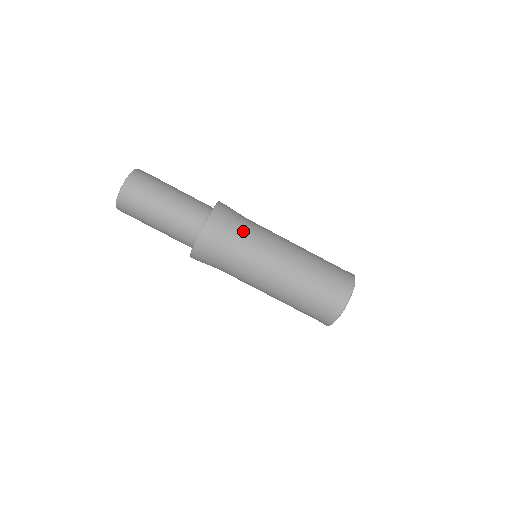
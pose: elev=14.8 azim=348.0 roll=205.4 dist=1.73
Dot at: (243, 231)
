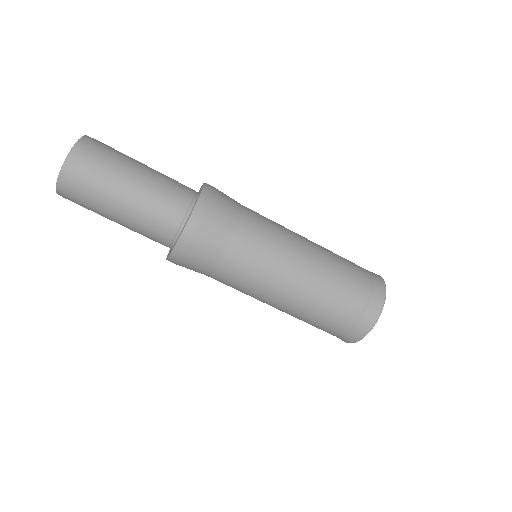
Dot at: (243, 224)
